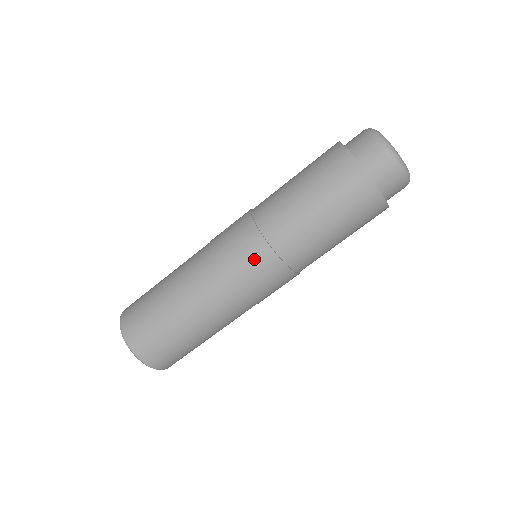
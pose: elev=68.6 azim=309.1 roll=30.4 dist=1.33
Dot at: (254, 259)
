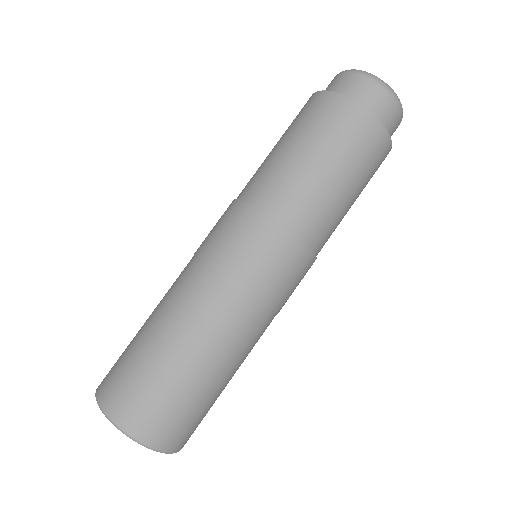
Dot at: (264, 245)
